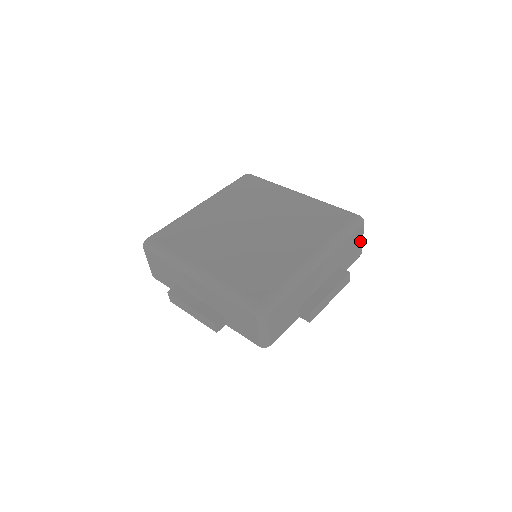
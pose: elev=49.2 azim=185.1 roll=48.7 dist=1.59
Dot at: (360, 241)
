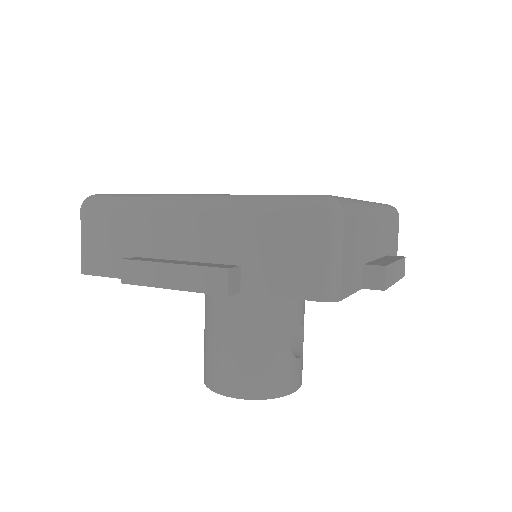
Dot at: (396, 241)
